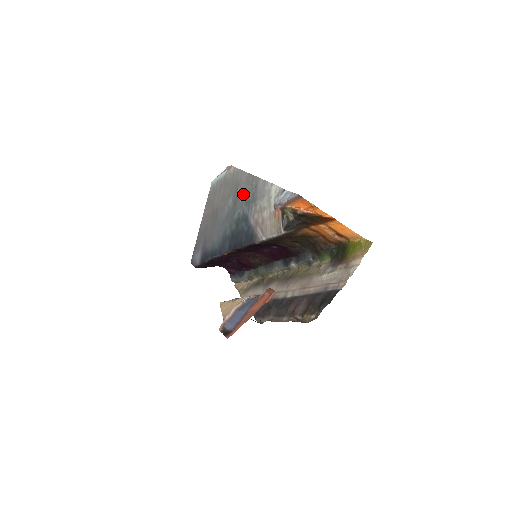
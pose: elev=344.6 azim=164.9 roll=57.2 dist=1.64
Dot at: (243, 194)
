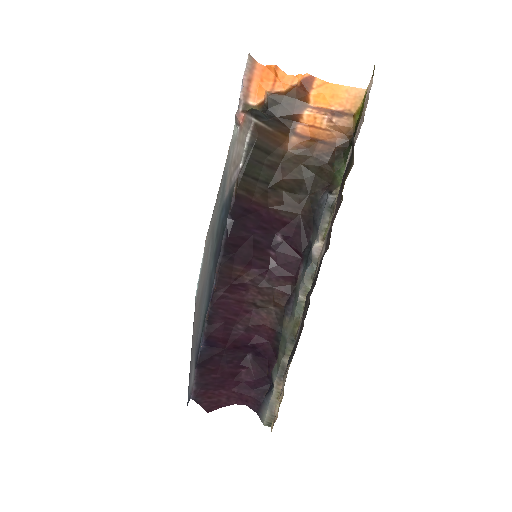
Dot at: (216, 212)
